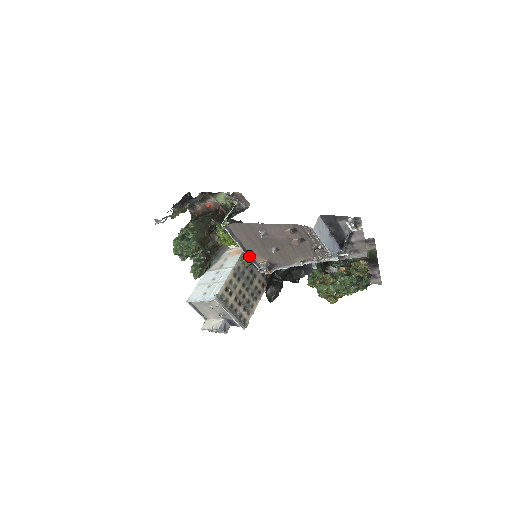
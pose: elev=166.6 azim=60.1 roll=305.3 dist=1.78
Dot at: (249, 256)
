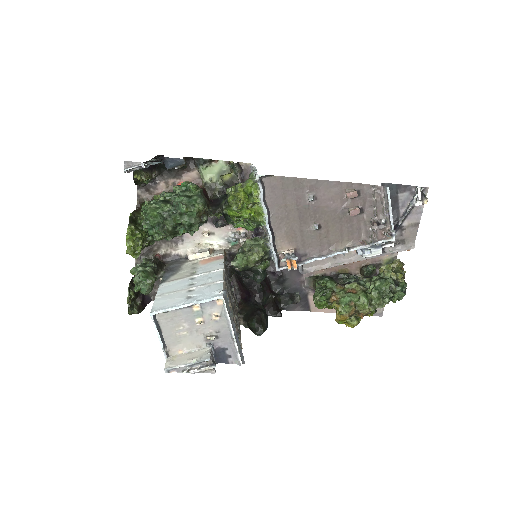
Dot at: (272, 238)
